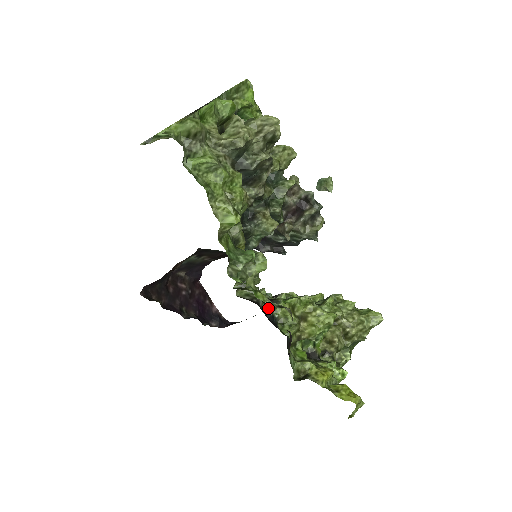
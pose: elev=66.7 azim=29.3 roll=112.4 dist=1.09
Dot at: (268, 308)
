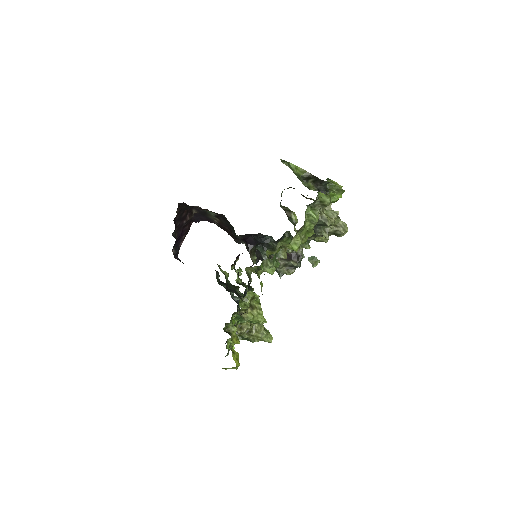
Dot at: (248, 288)
